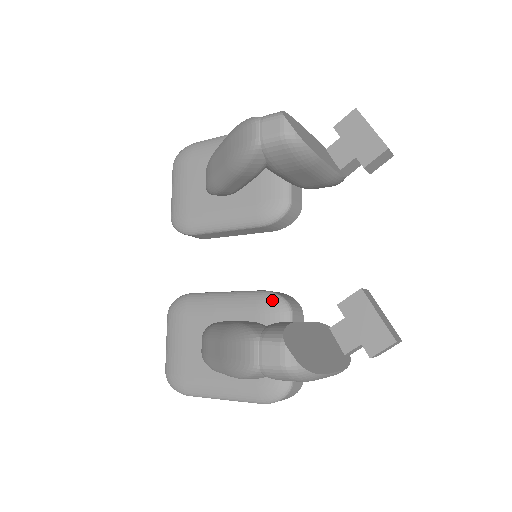
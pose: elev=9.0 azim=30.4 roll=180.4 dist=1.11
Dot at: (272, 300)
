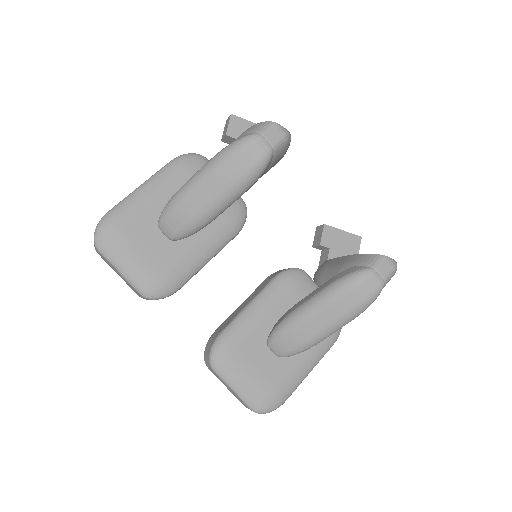
Dot at: (291, 274)
